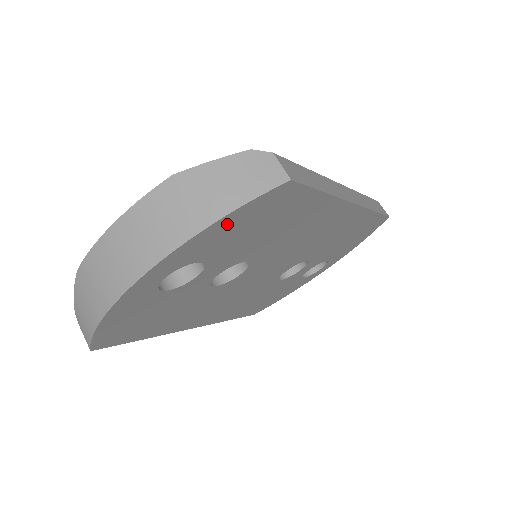
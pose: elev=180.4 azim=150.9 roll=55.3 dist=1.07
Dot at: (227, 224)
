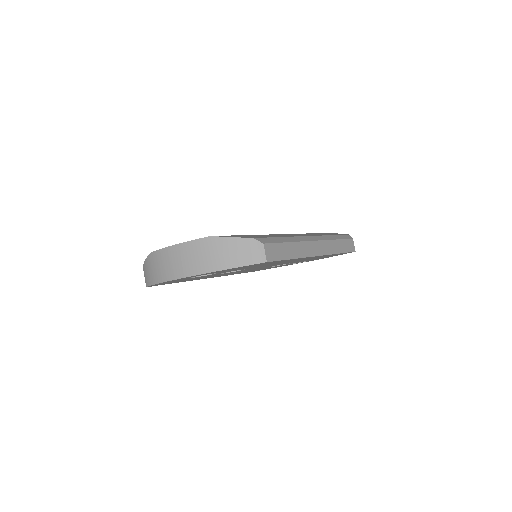
Dot at: (230, 269)
